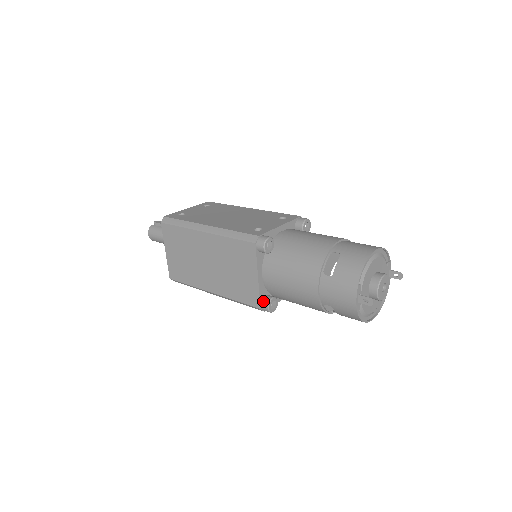
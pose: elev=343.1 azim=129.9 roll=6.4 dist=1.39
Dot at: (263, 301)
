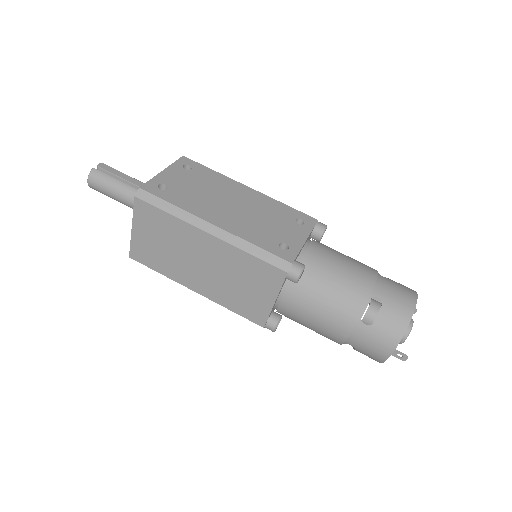
Dot at: (270, 321)
